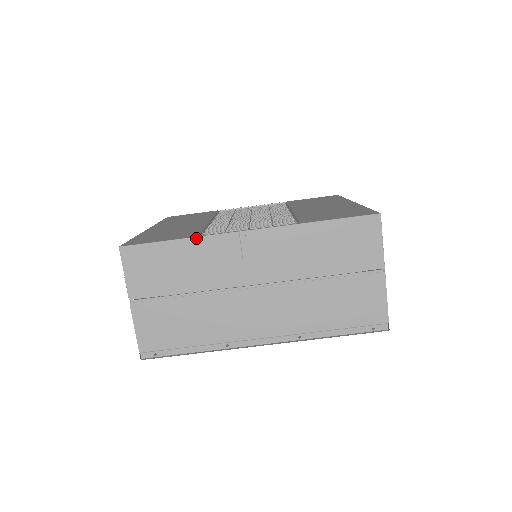
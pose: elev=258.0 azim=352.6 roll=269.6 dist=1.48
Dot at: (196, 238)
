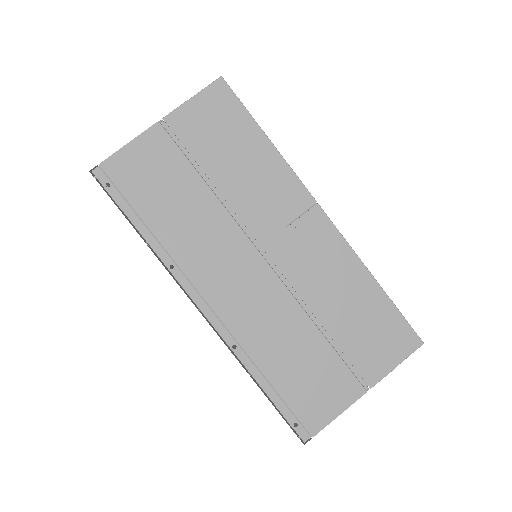
Dot at: (283, 159)
